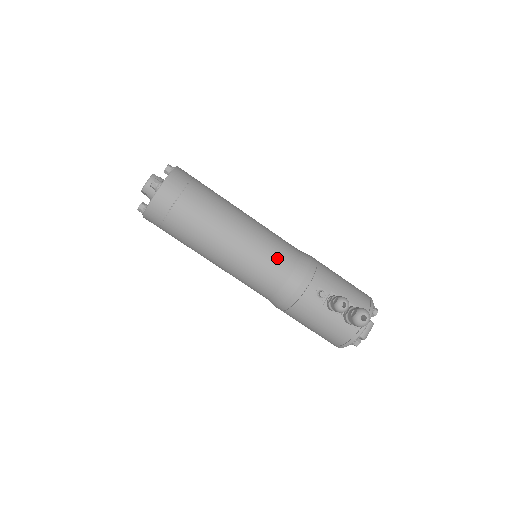
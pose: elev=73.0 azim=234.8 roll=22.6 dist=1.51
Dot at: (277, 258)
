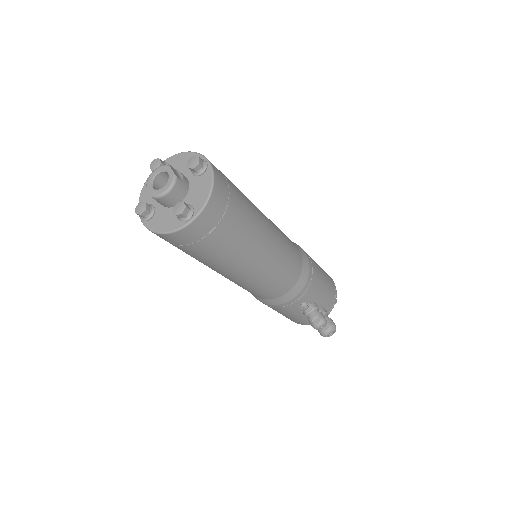
Dot at: (283, 281)
